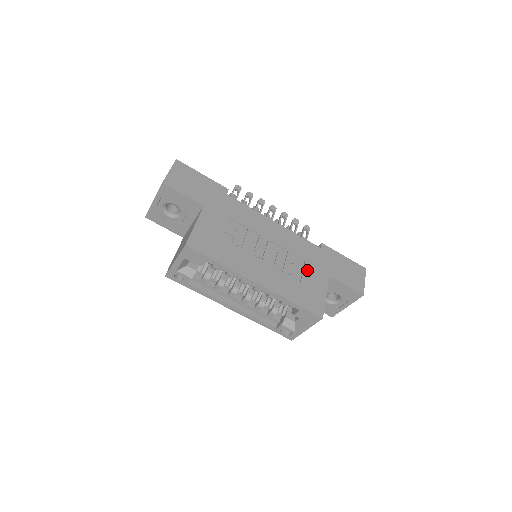
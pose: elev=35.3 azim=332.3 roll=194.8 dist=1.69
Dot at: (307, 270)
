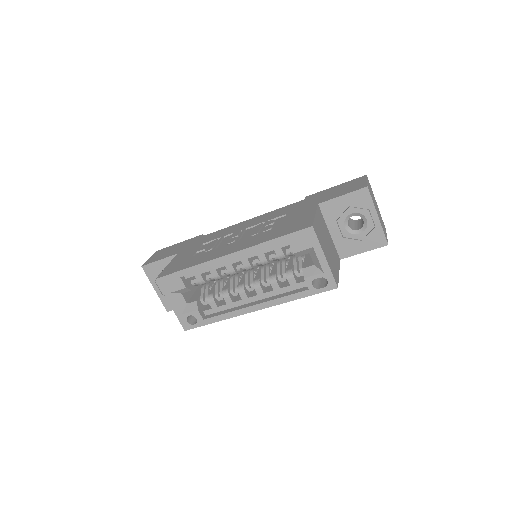
Dot at: (289, 217)
